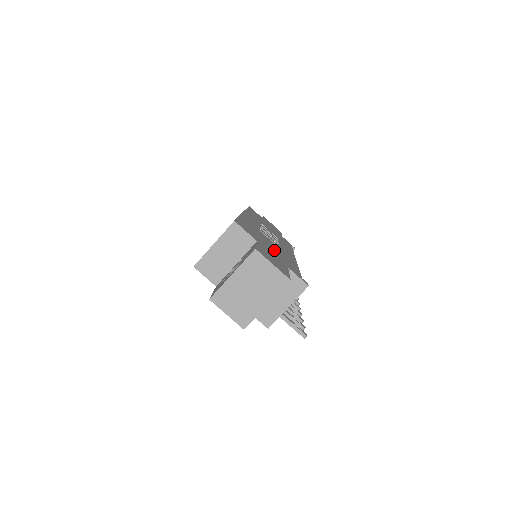
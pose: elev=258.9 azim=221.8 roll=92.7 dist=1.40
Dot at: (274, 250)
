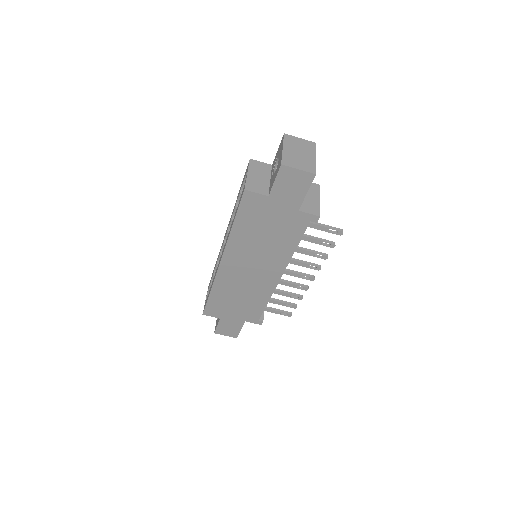
Dot at: occluded
